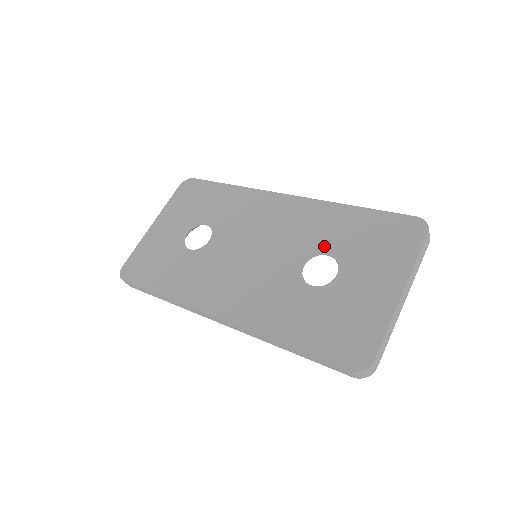
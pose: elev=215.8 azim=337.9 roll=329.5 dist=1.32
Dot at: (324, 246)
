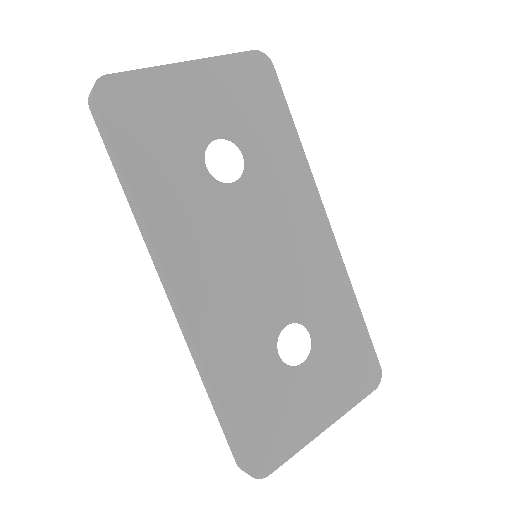
Dot at: (315, 322)
